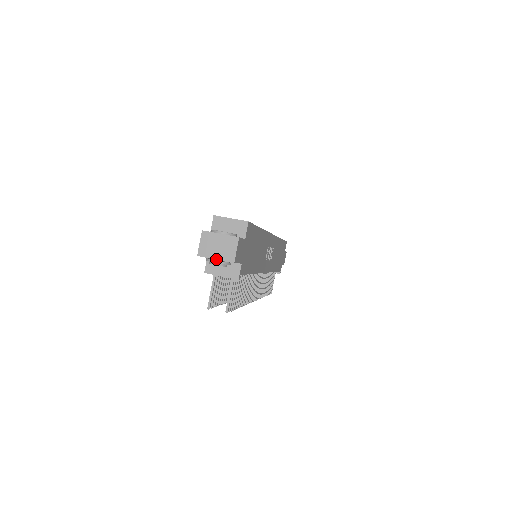
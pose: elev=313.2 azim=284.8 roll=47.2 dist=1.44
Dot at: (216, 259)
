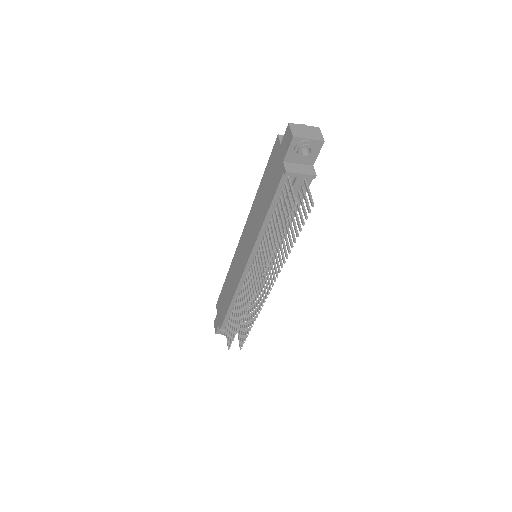
Dot at: (309, 139)
